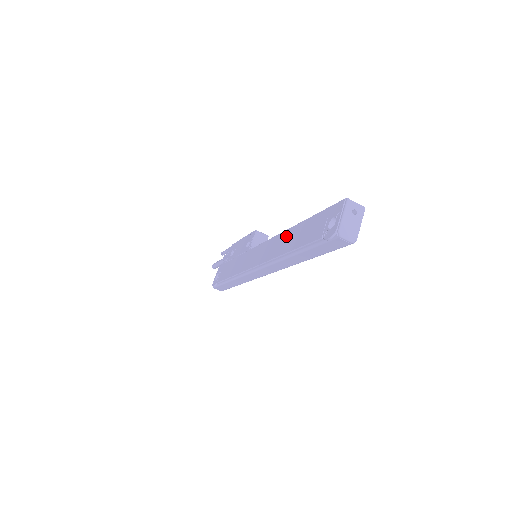
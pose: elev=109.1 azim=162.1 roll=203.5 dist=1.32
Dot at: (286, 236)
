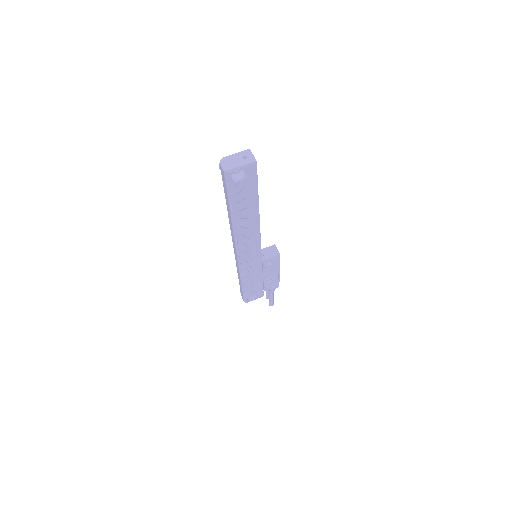
Dot at: occluded
